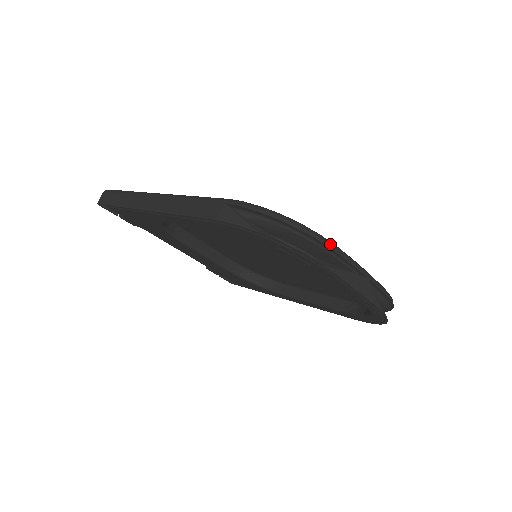
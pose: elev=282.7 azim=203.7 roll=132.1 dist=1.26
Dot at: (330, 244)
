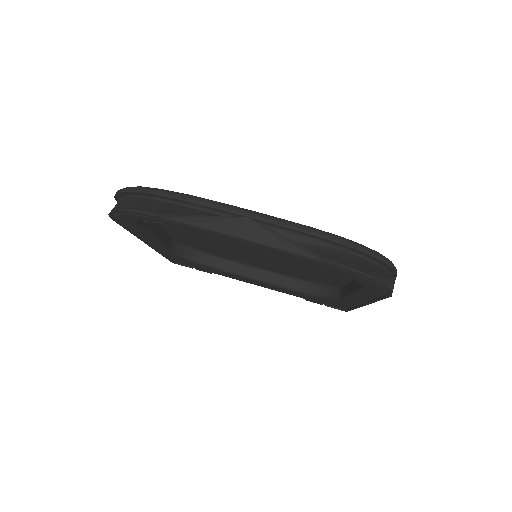
Dot at: (169, 194)
